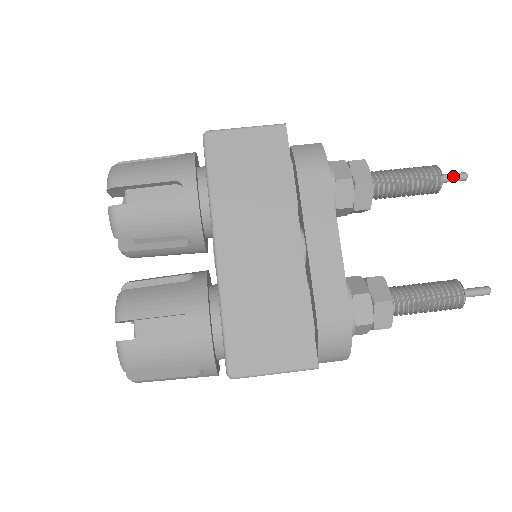
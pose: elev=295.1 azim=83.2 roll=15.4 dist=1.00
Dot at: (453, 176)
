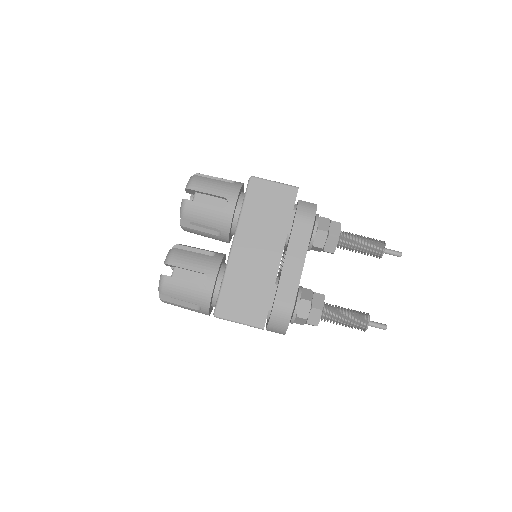
Dot at: (393, 252)
